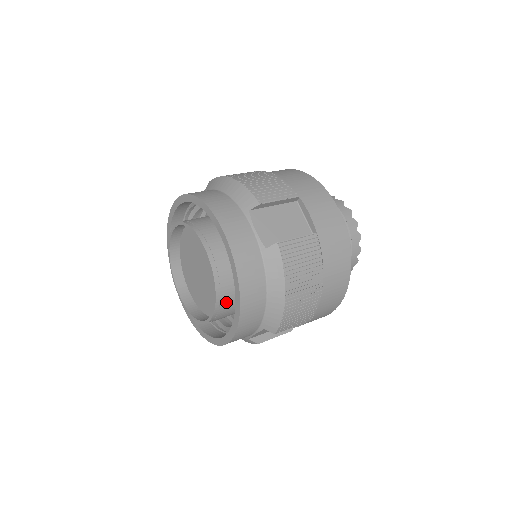
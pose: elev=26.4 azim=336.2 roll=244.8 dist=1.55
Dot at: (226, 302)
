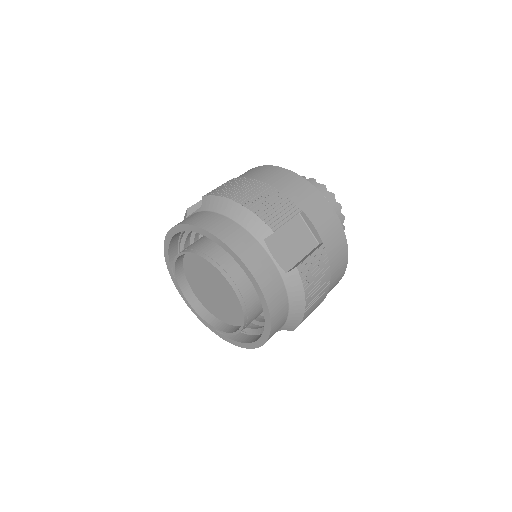
Dot at: (251, 319)
